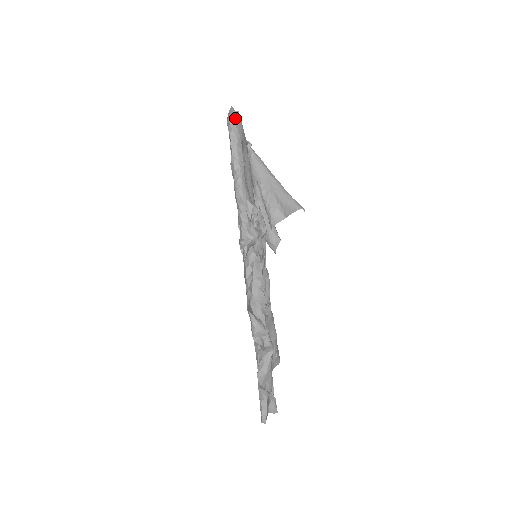
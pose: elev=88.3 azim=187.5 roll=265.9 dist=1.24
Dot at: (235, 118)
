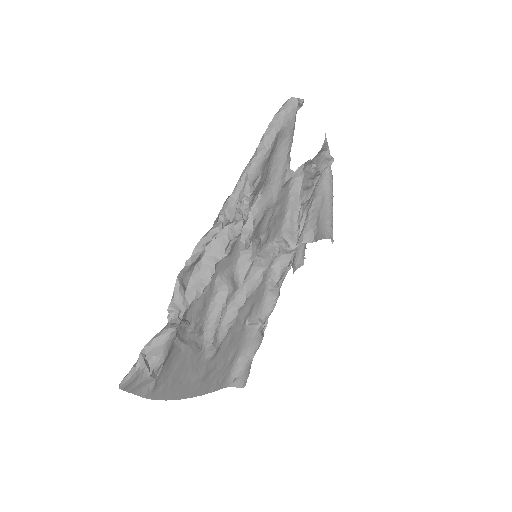
Dot at: (290, 104)
